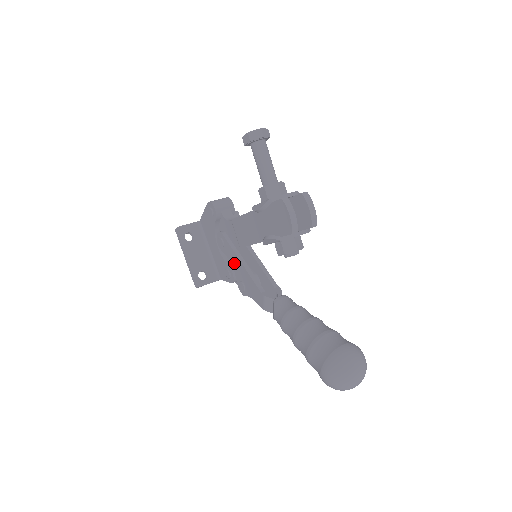
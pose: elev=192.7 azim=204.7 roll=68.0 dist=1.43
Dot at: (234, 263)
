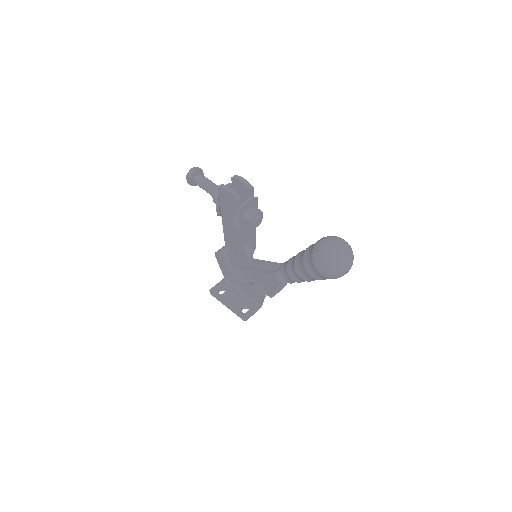
Dot at: (251, 277)
